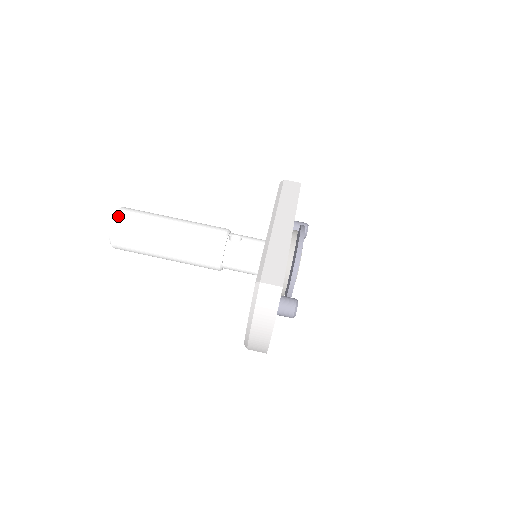
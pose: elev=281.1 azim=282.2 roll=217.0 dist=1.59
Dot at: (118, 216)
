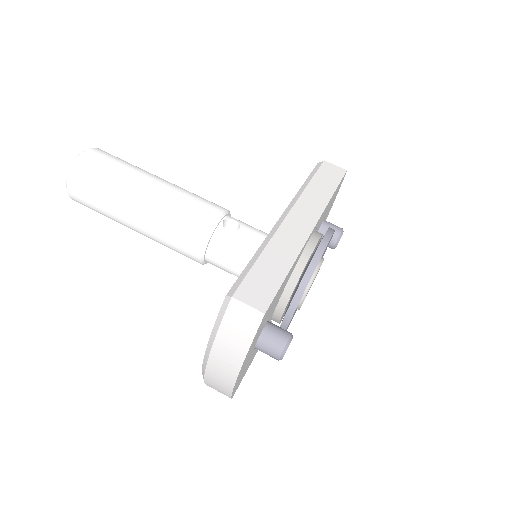
Dot at: (83, 157)
